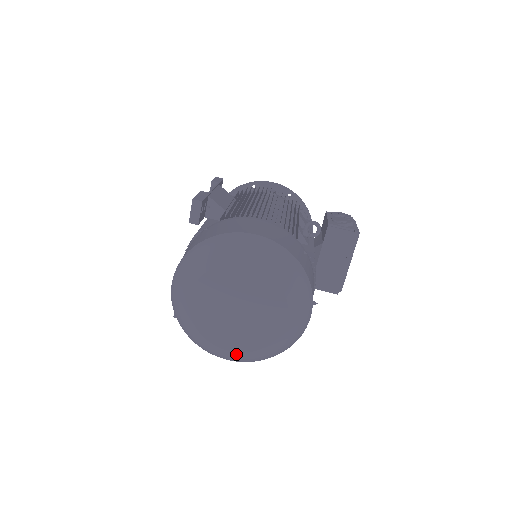
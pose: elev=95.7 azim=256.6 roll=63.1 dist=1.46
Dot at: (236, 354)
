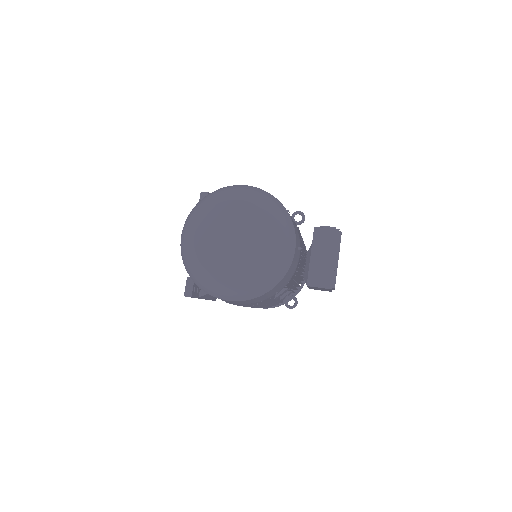
Dot at: (234, 283)
